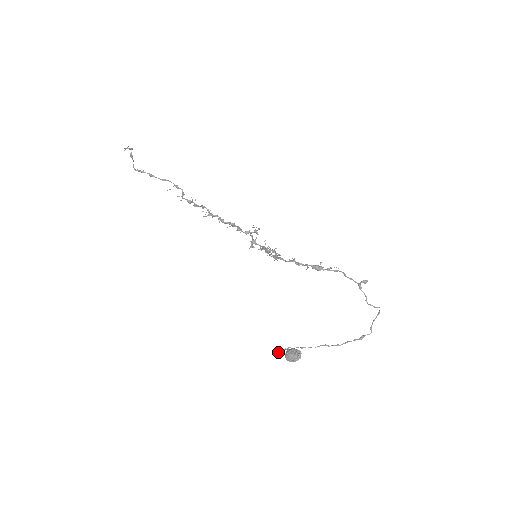
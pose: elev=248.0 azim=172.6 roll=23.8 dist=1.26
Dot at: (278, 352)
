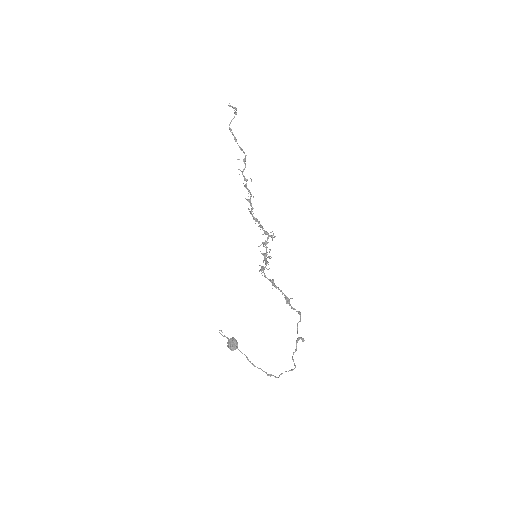
Dot at: occluded
